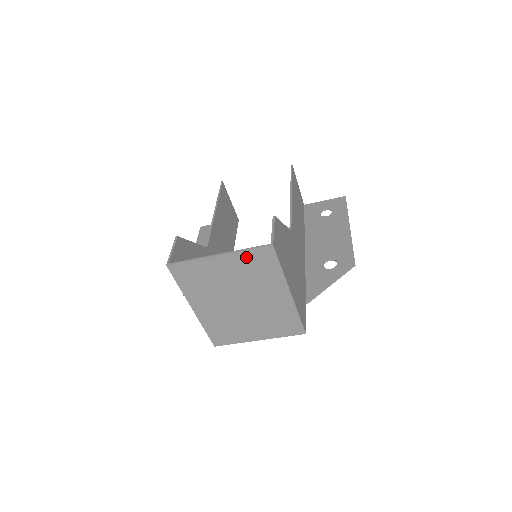
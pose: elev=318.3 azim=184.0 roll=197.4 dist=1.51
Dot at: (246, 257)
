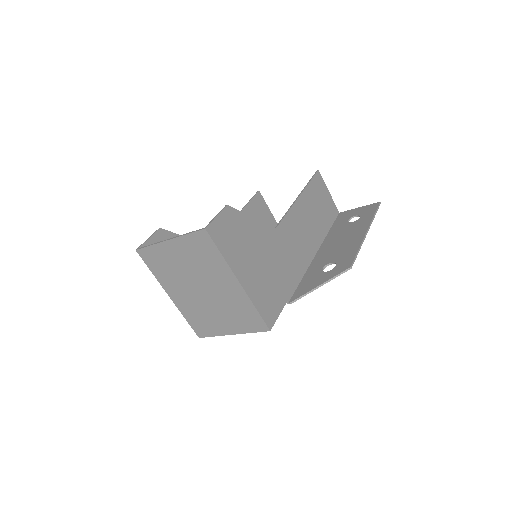
Dot at: (189, 242)
